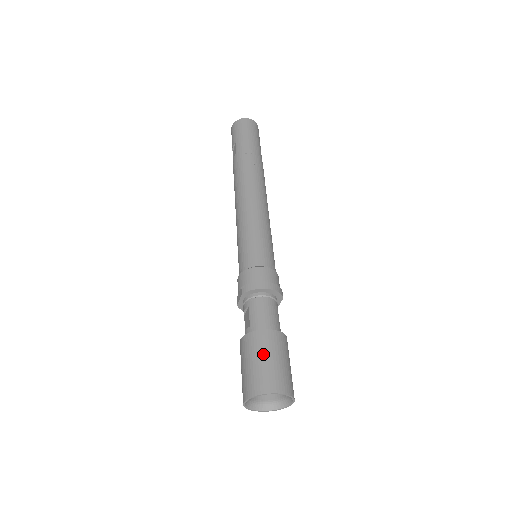
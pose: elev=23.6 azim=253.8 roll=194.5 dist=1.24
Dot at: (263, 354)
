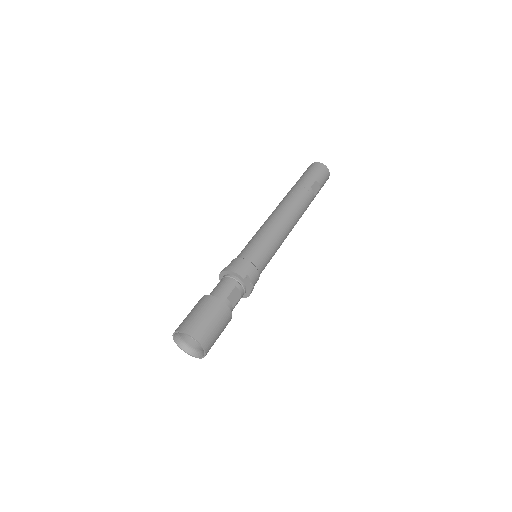
Dot at: (192, 310)
